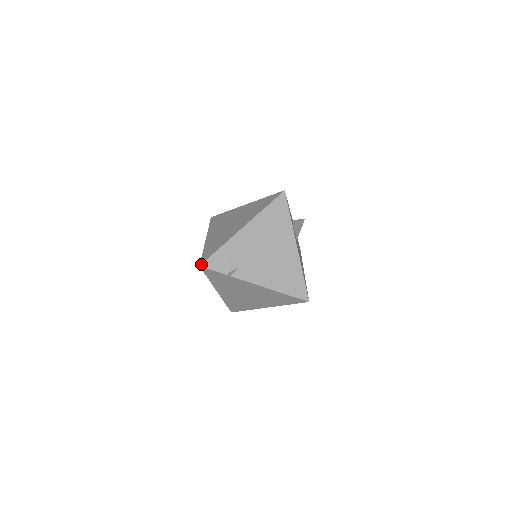
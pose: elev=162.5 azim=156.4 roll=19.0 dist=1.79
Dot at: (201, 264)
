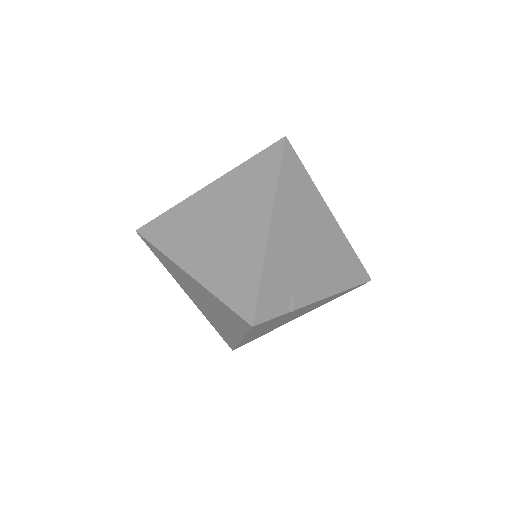
Dot at: (253, 322)
